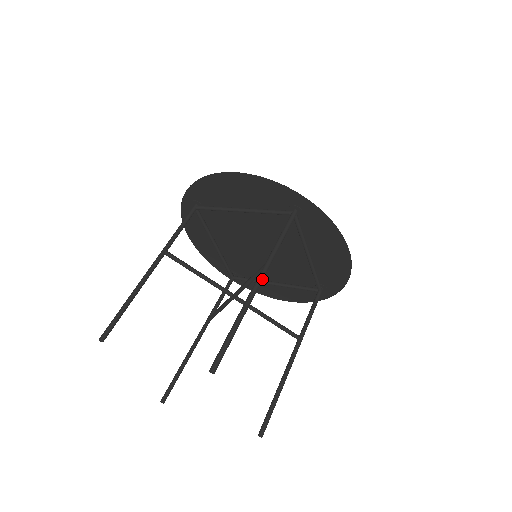
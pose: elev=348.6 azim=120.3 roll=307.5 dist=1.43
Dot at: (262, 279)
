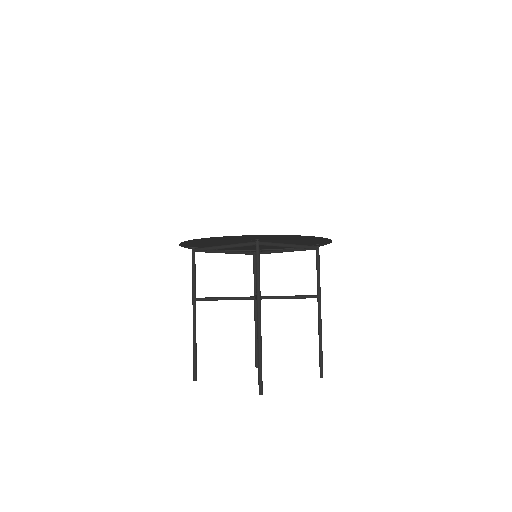
Dot at: (260, 315)
